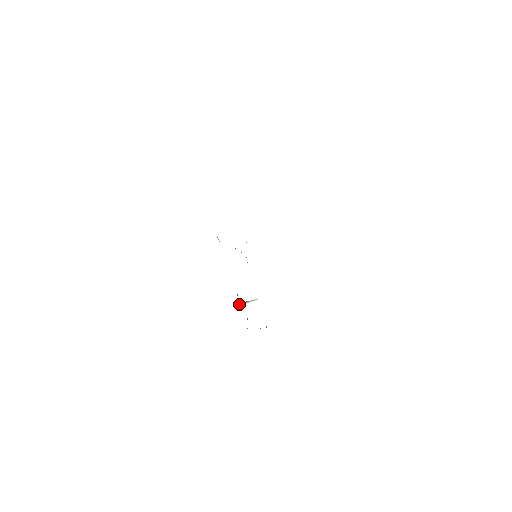
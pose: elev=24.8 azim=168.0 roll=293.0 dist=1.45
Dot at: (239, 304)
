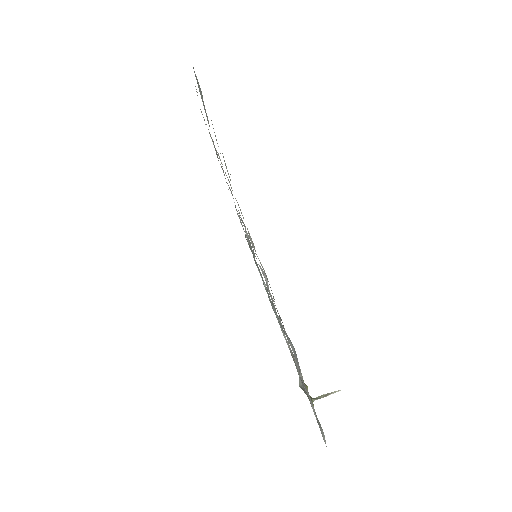
Dot at: (310, 397)
